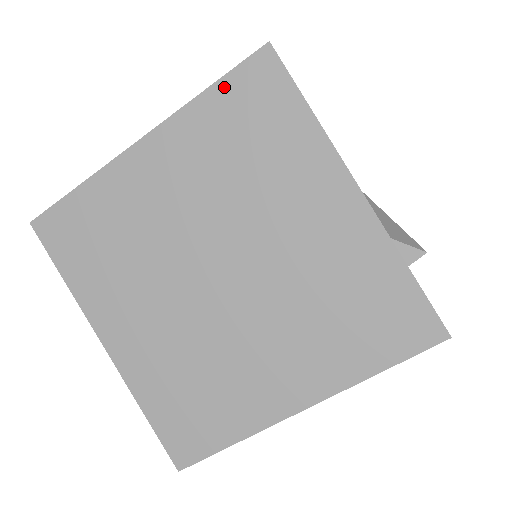
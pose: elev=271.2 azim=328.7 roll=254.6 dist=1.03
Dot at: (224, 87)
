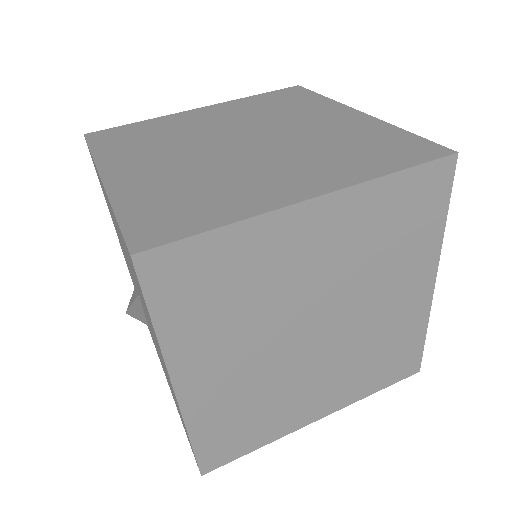
Dot at: (267, 94)
